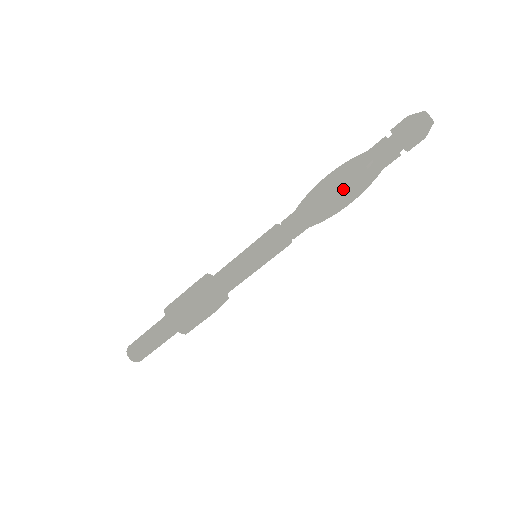
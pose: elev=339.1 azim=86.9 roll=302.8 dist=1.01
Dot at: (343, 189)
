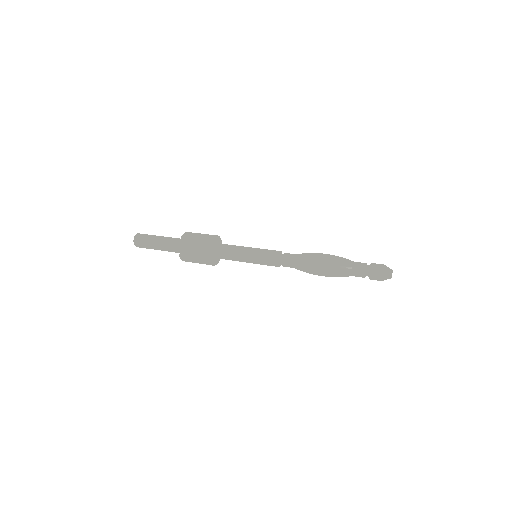
Dot at: occluded
